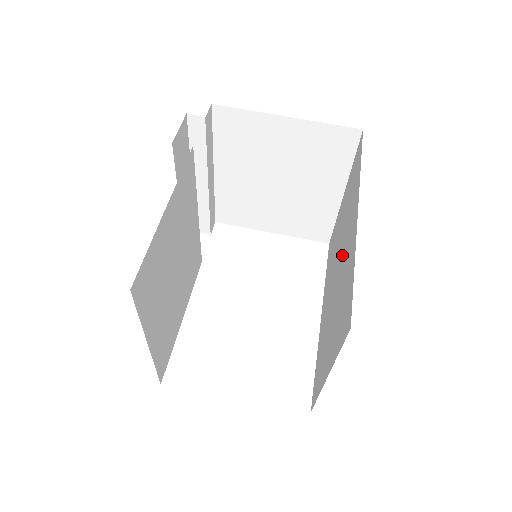
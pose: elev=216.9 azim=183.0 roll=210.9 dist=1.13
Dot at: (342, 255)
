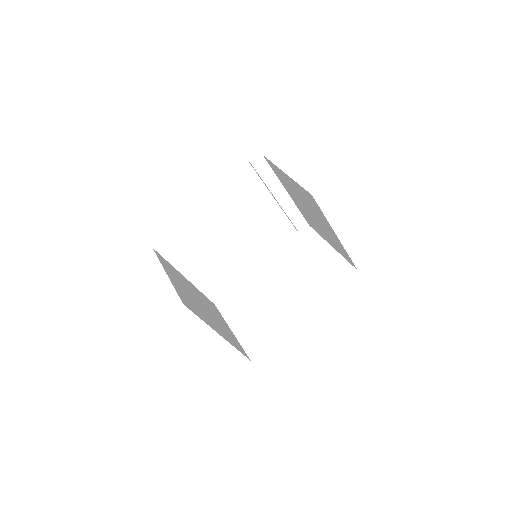
Dot at: occluded
